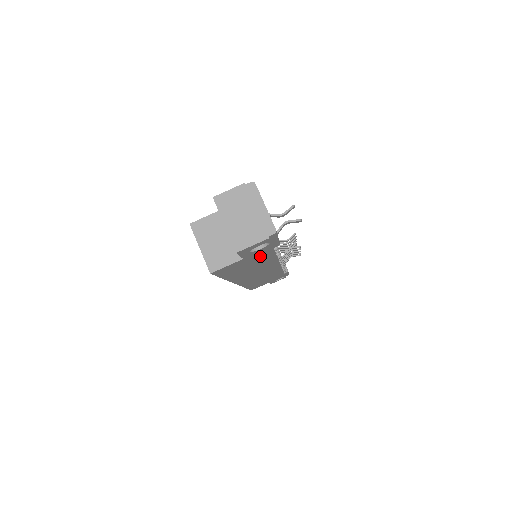
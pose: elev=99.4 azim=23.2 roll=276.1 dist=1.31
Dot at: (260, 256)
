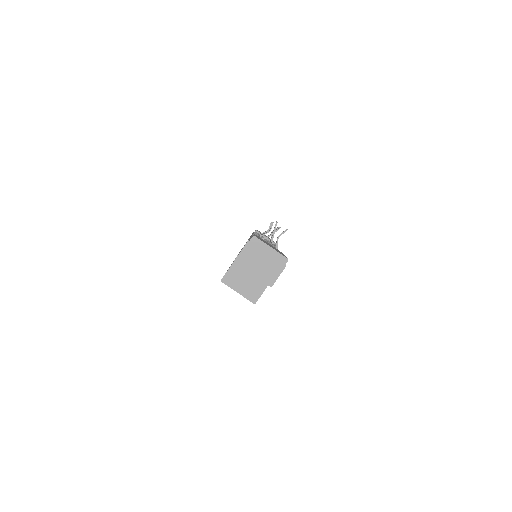
Dot at: occluded
